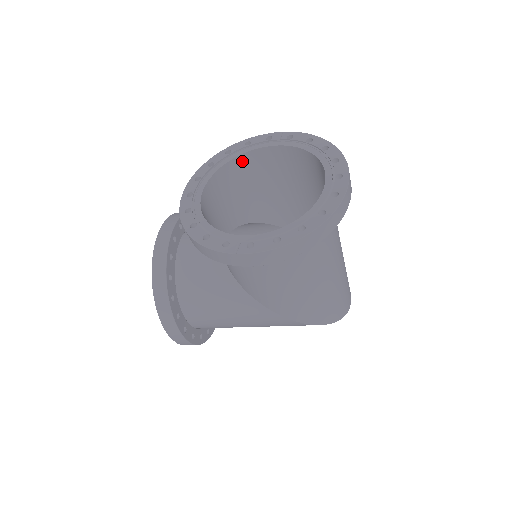
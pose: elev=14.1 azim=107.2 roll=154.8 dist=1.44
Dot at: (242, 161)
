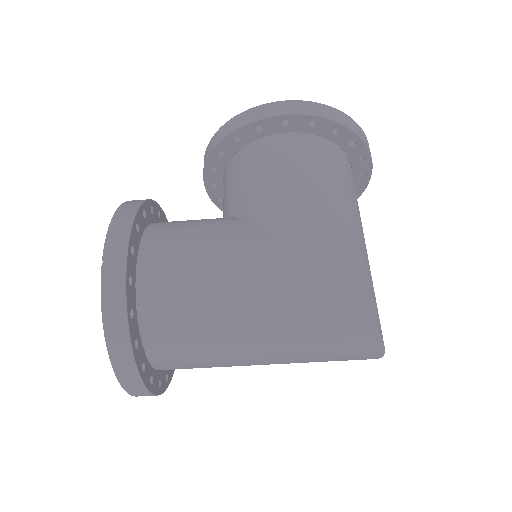
Dot at: occluded
